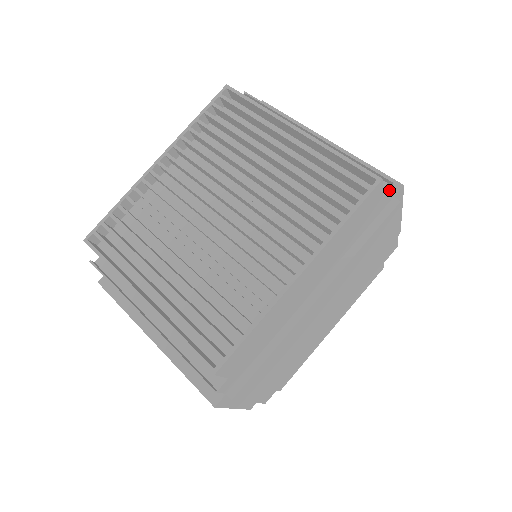
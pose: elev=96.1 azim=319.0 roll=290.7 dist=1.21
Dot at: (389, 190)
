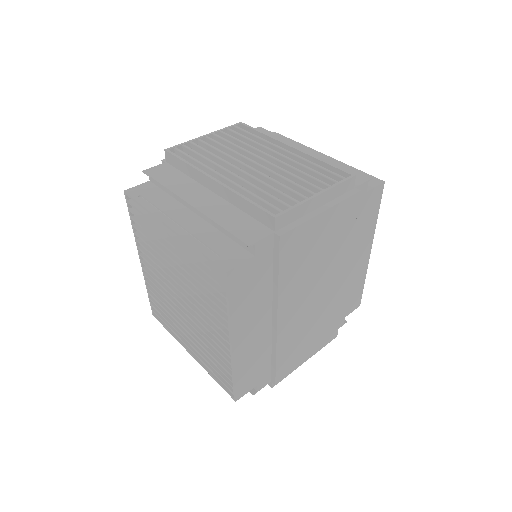
Dot at: (255, 248)
